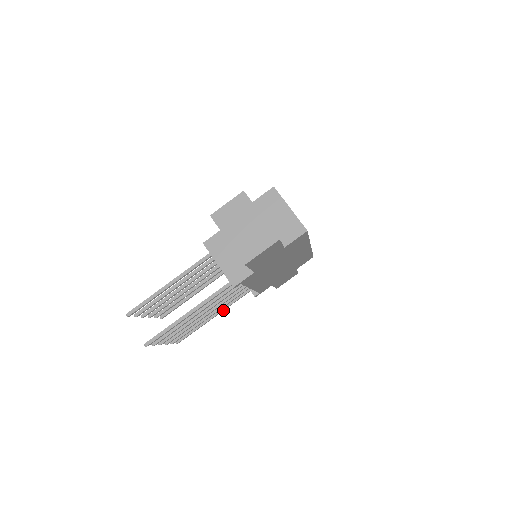
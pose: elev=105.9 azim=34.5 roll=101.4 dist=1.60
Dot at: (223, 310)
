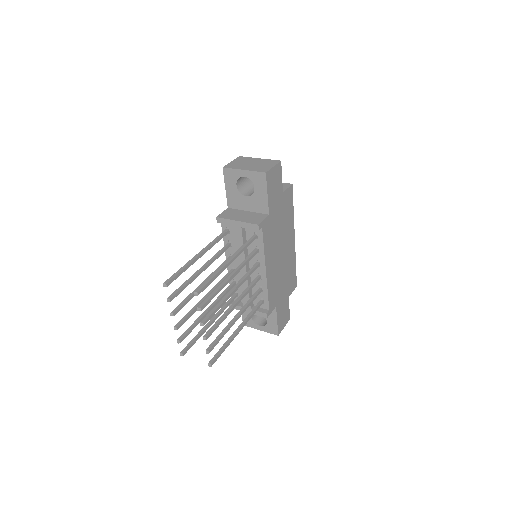
Dot at: (244, 325)
